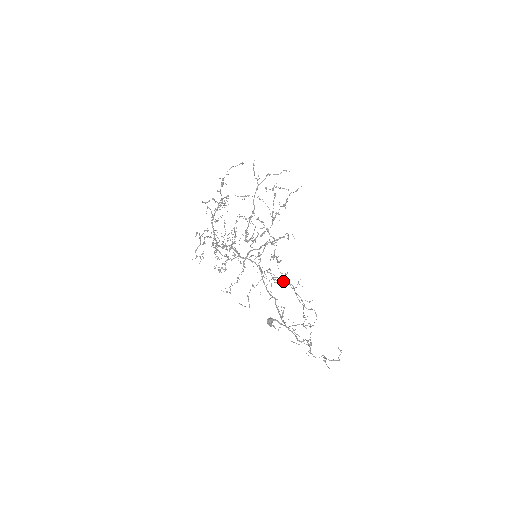
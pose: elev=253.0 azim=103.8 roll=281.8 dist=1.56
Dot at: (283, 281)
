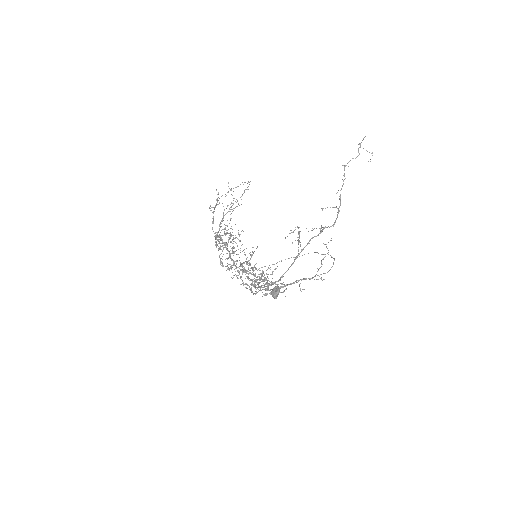
Dot at: (288, 258)
